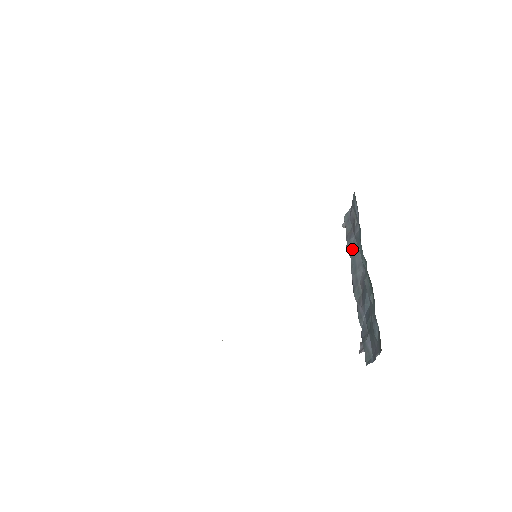
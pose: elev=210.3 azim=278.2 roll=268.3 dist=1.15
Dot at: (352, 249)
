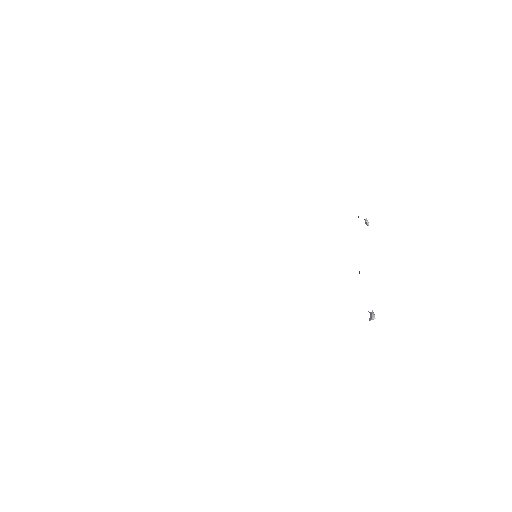
Dot at: occluded
